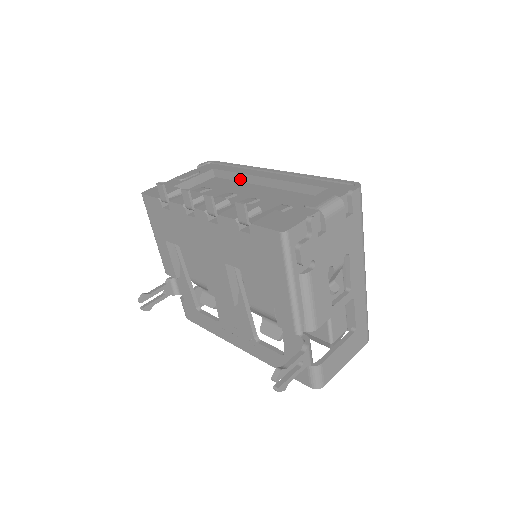
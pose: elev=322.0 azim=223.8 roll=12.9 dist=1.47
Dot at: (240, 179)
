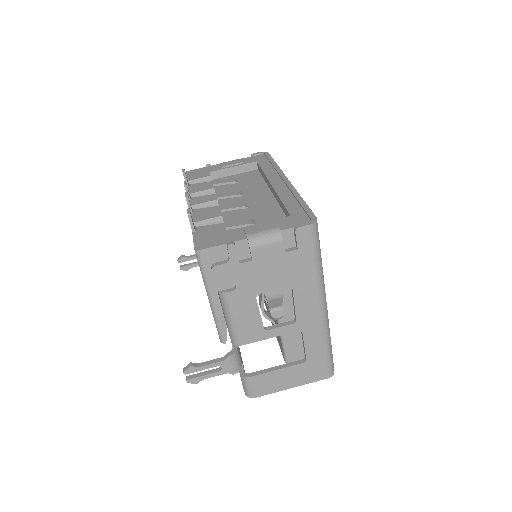
Dot at: (265, 179)
